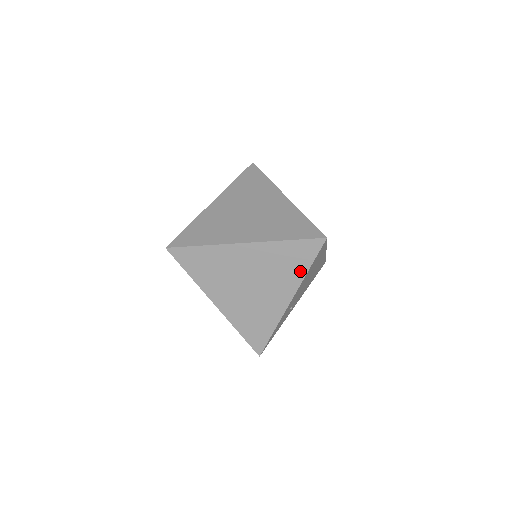
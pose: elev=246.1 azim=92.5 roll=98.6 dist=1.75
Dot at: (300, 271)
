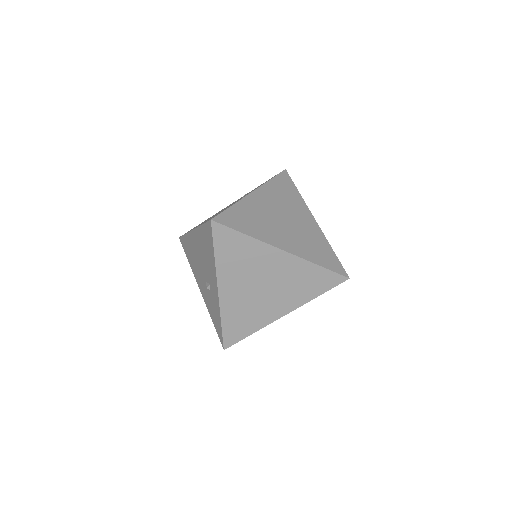
Dot at: (311, 294)
